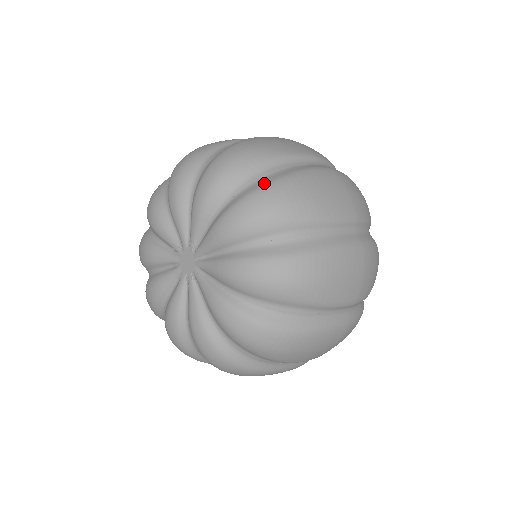
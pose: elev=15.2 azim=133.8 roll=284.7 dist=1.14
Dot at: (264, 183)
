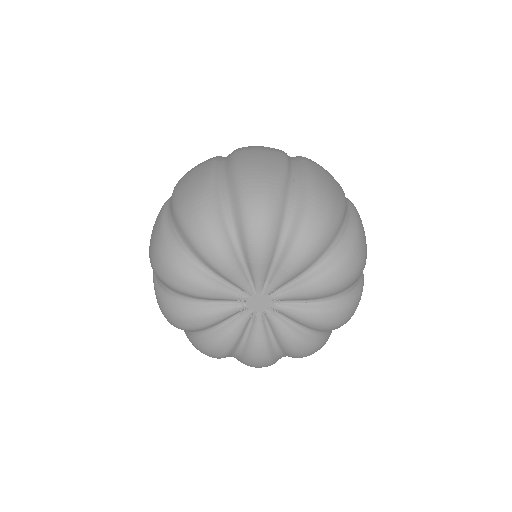
Dot at: (348, 247)
